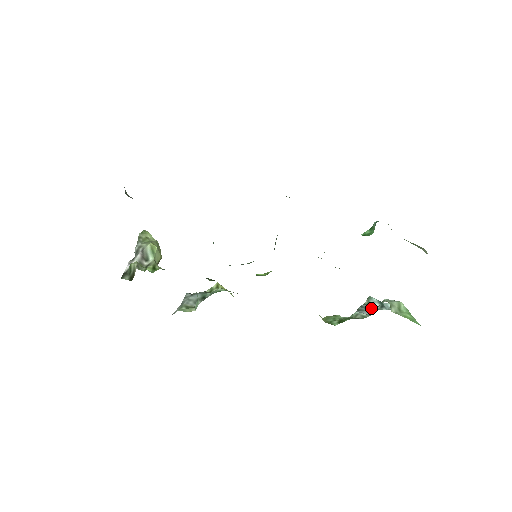
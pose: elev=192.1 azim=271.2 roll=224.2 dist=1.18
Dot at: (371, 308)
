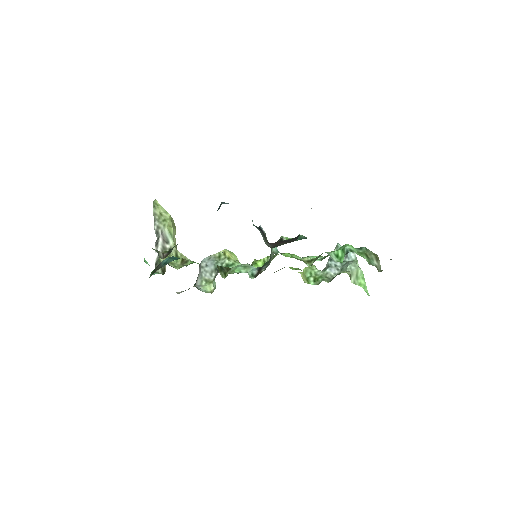
Dot at: occluded
